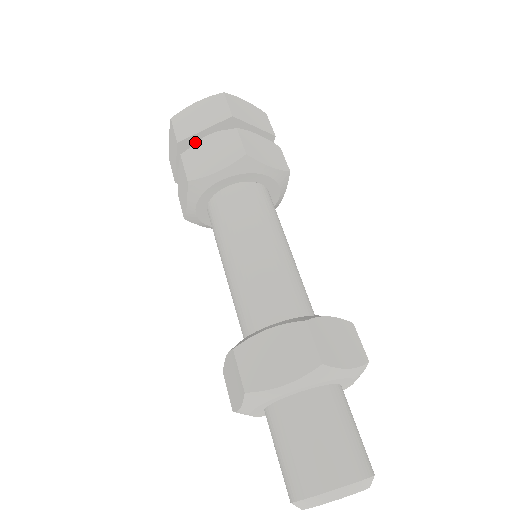
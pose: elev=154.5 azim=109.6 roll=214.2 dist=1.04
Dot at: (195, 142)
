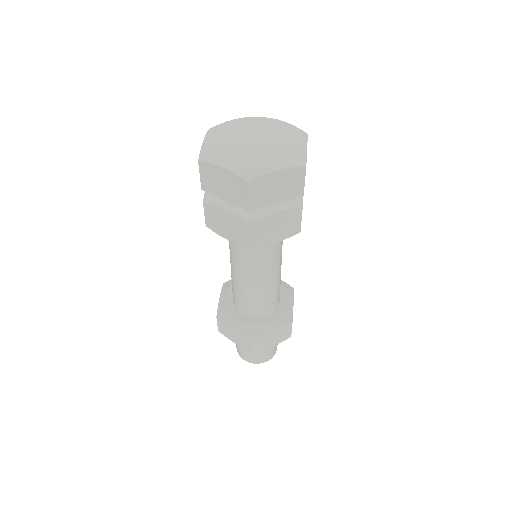
Dot at: occluded
